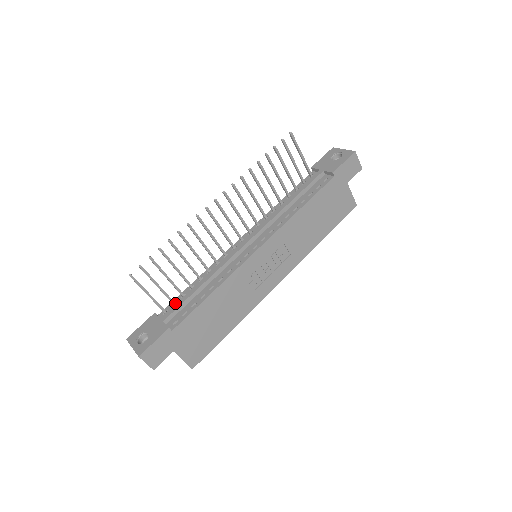
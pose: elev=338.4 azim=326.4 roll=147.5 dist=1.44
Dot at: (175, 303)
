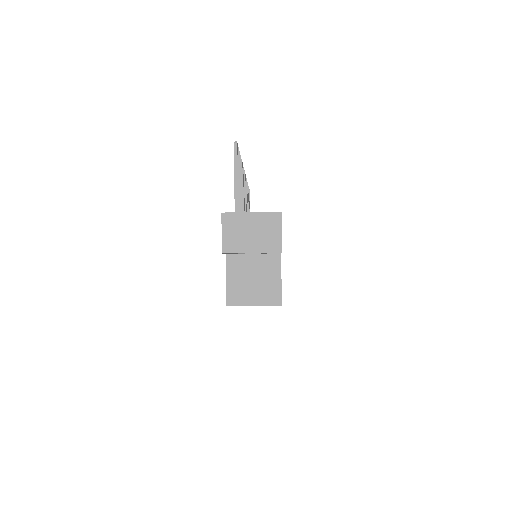
Dot at: occluded
